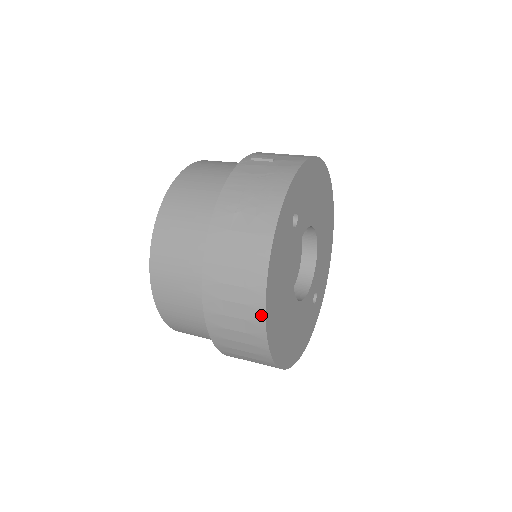
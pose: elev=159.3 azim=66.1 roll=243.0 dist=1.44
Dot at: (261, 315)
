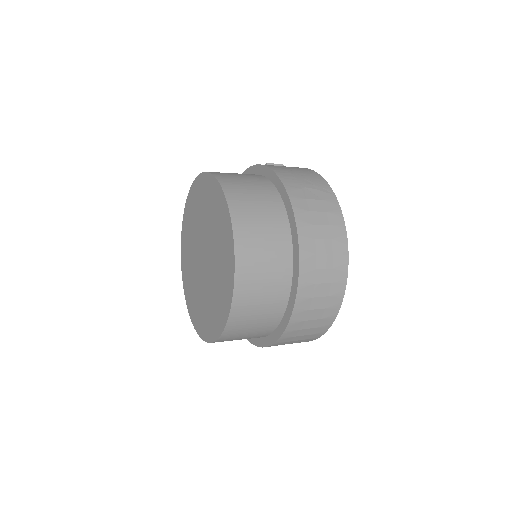
Dot at: (345, 260)
